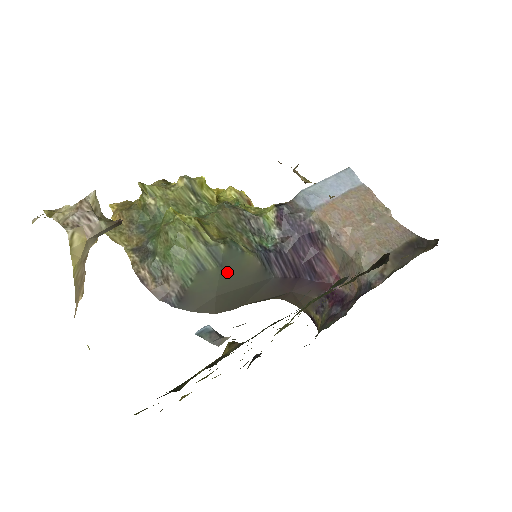
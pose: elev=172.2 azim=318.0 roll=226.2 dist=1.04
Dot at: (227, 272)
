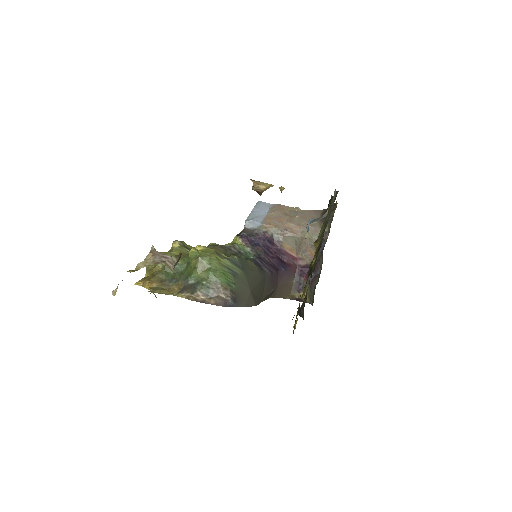
Dot at: (247, 273)
